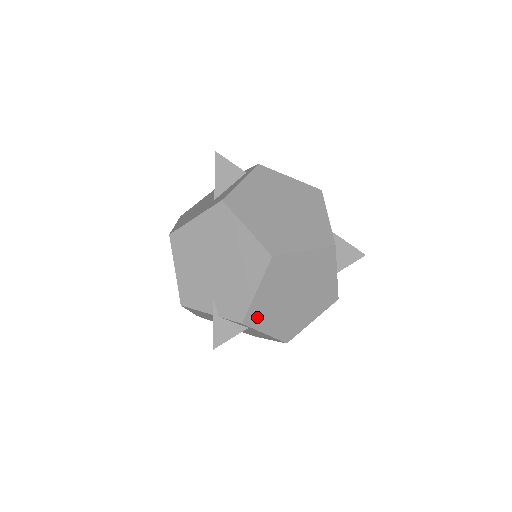
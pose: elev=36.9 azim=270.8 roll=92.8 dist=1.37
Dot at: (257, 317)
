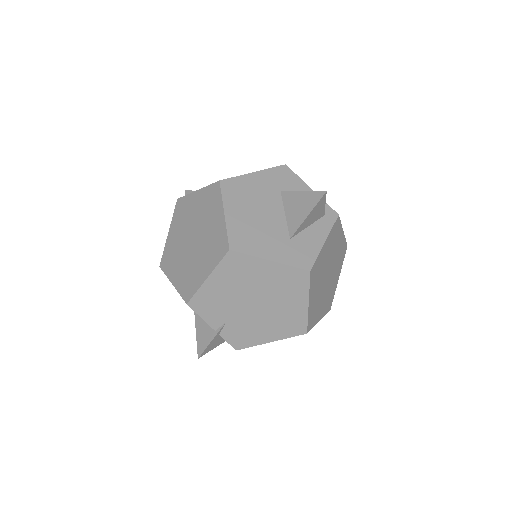
Dot at: occluded
